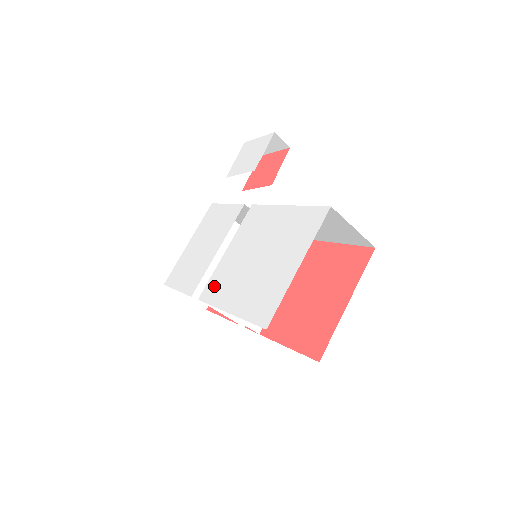
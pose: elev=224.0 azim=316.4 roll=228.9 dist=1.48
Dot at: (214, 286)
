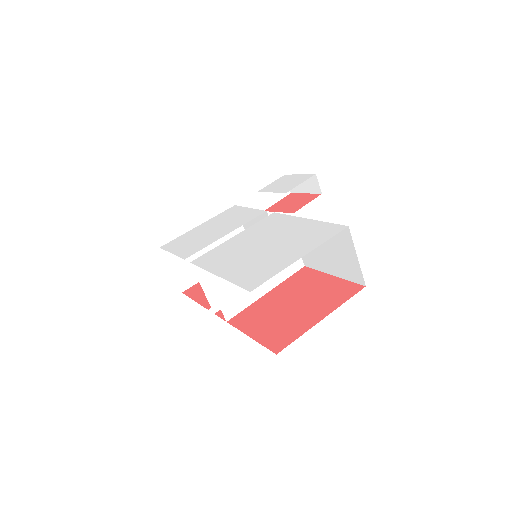
Dot at: (211, 256)
